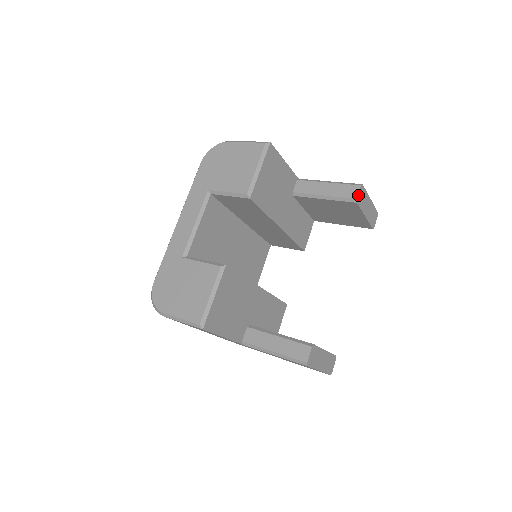
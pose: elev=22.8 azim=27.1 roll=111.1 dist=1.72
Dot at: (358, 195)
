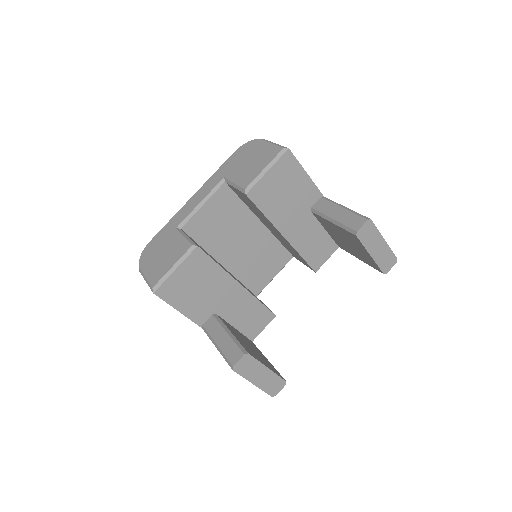
Dot at: (360, 228)
